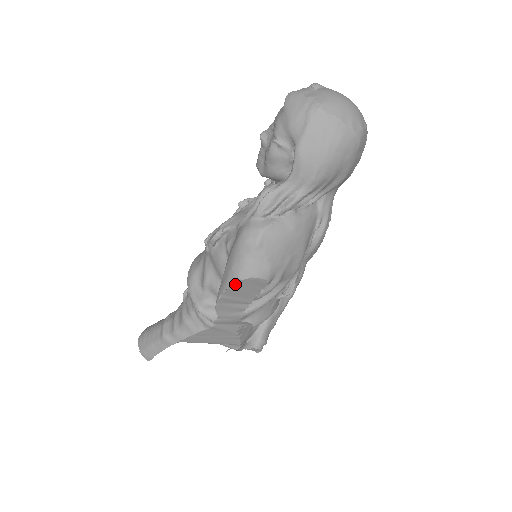
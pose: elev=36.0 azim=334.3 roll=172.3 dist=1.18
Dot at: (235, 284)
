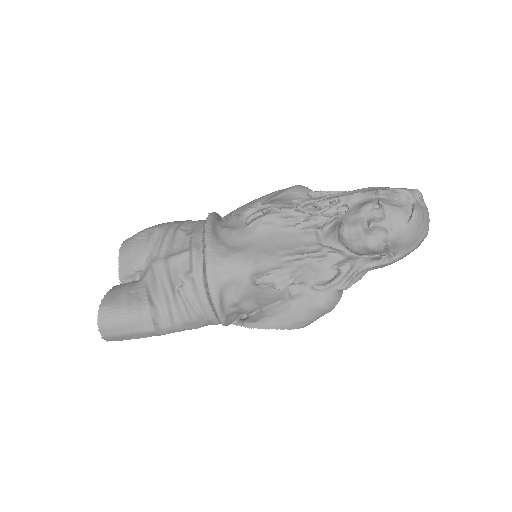
Dot at: (294, 328)
